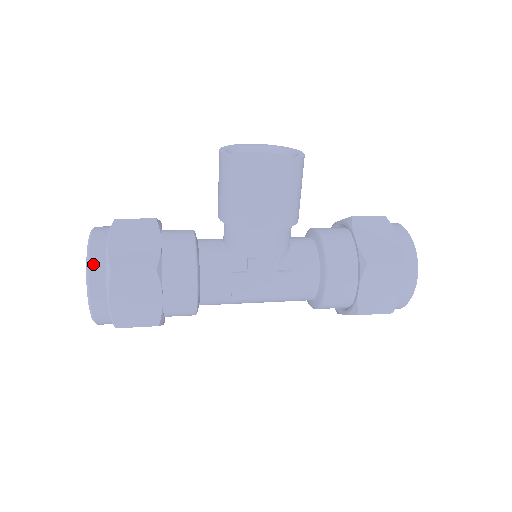
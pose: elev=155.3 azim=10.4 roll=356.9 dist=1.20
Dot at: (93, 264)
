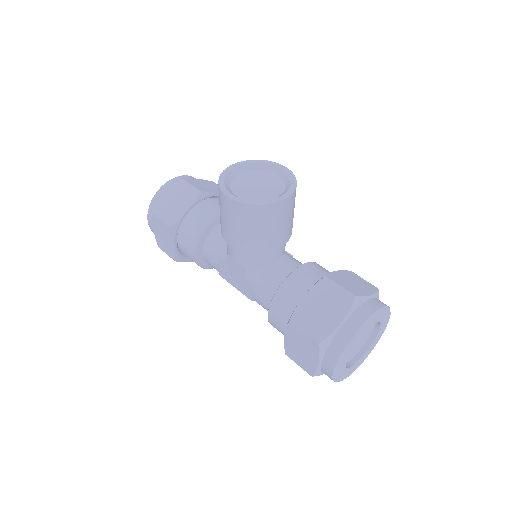
Dot at: (153, 202)
